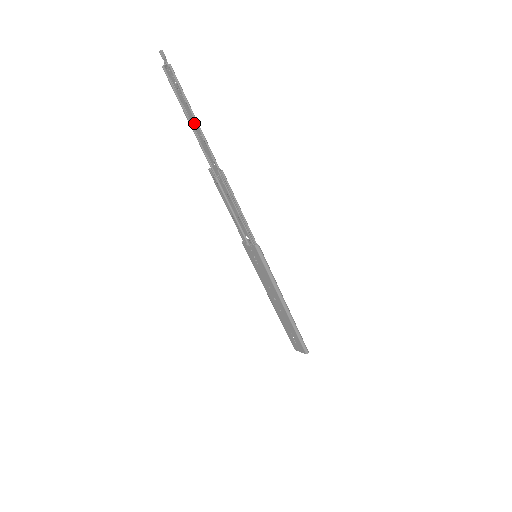
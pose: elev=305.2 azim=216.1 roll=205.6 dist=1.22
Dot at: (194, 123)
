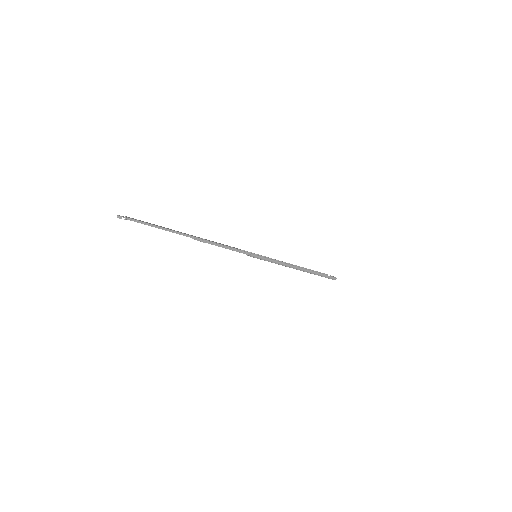
Dot at: (163, 228)
